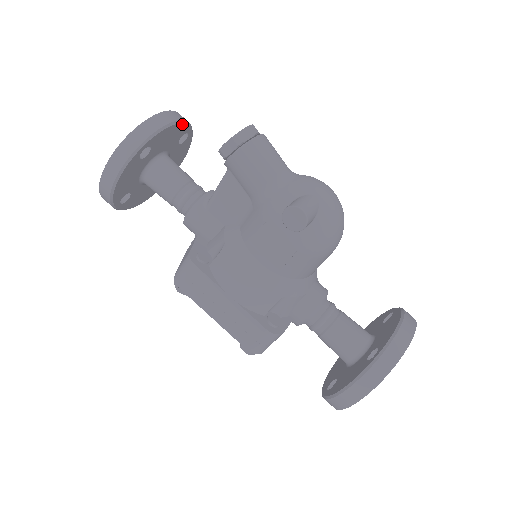
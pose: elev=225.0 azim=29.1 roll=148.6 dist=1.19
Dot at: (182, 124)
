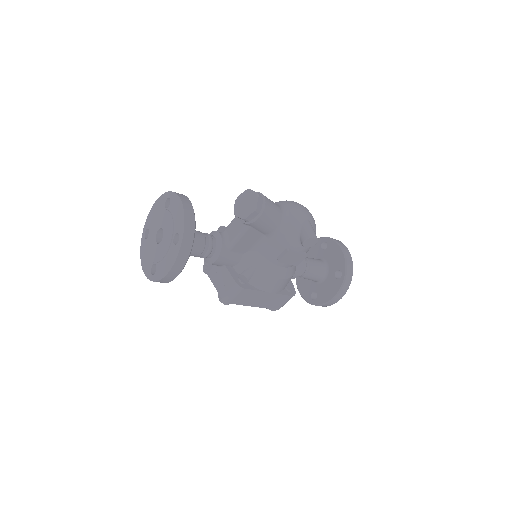
Dot at: occluded
